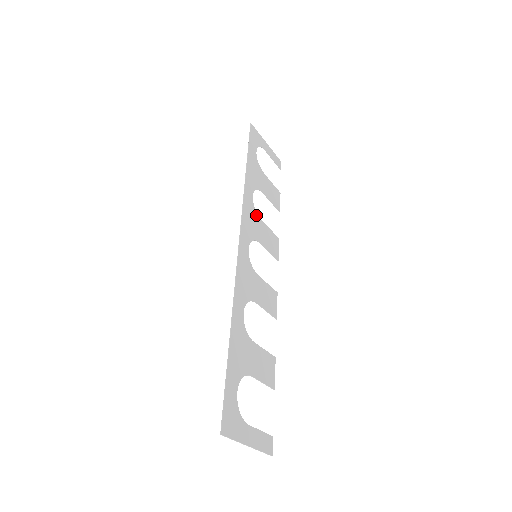
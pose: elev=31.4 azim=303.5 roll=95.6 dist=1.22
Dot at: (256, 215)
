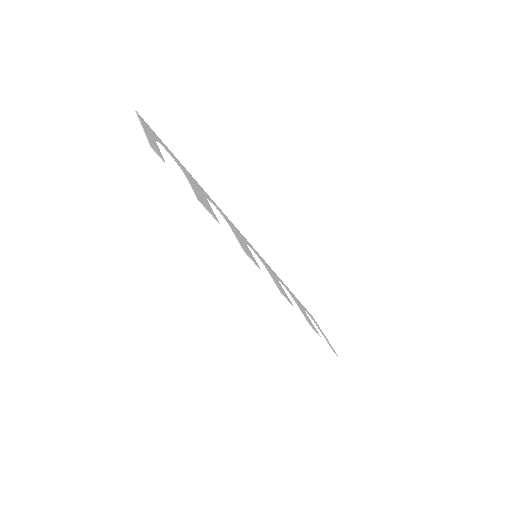
Dot at: (277, 279)
